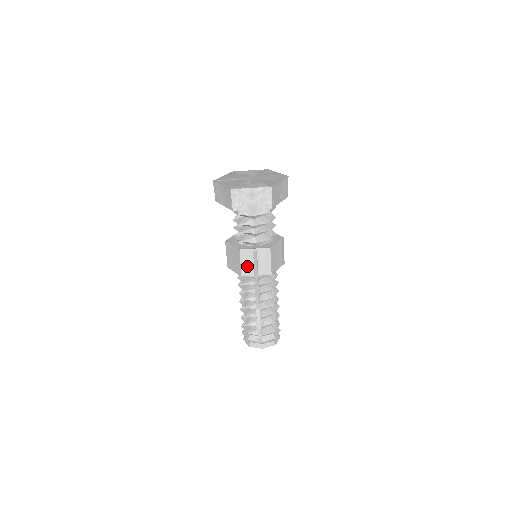
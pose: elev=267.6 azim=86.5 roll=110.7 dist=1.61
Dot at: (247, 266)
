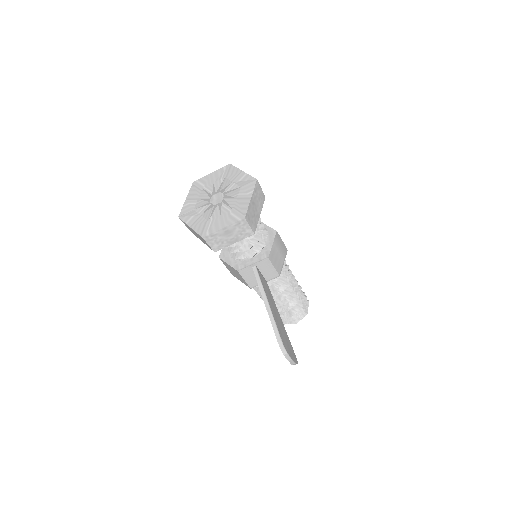
Dot at: (252, 279)
